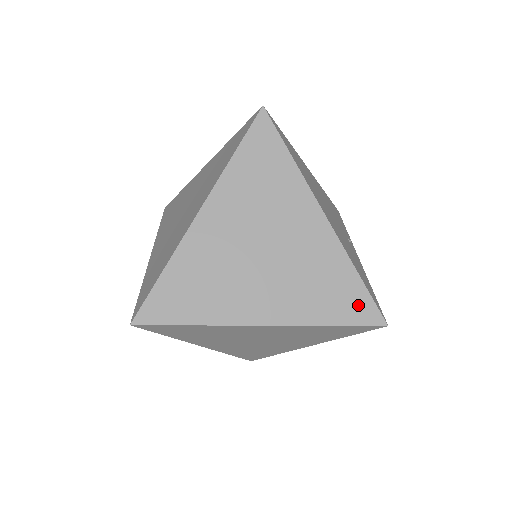
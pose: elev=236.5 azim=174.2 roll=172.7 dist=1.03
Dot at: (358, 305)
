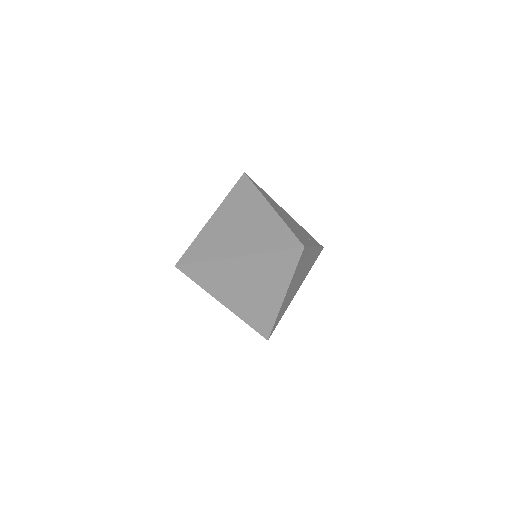
Dot at: (288, 240)
